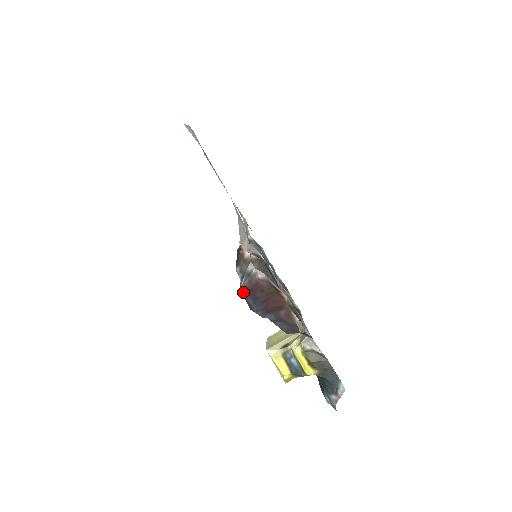
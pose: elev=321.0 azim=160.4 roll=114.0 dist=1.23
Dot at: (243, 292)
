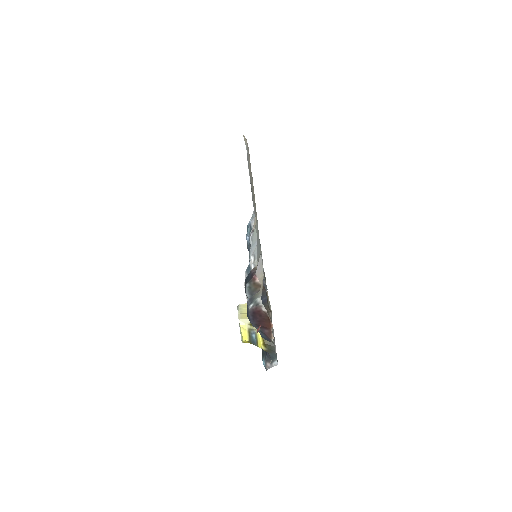
Dot at: (249, 311)
